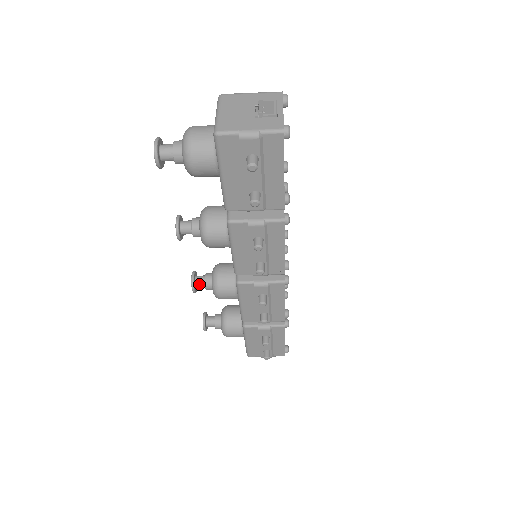
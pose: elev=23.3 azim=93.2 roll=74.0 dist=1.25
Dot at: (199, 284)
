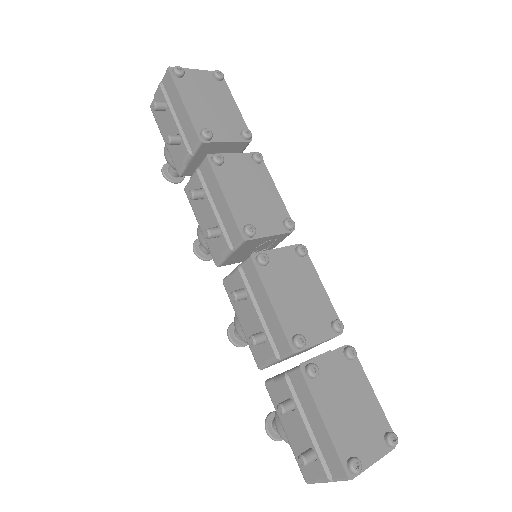
Dot at: occluded
